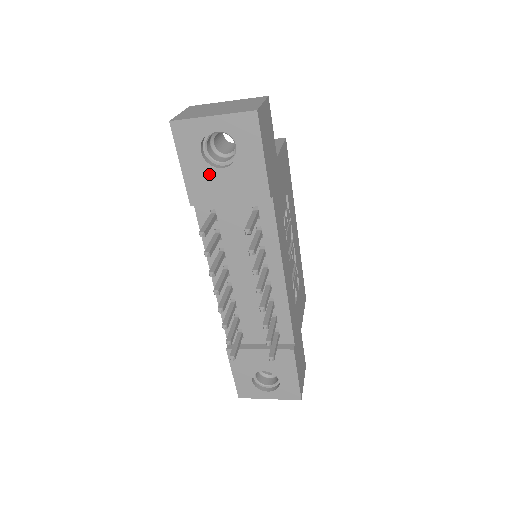
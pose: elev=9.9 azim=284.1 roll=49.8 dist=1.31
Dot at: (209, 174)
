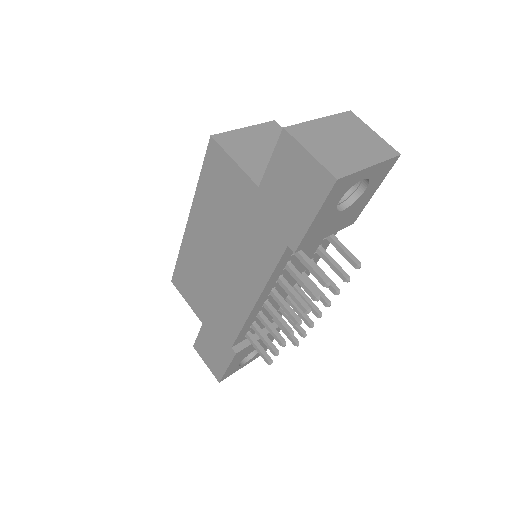
Dot at: (330, 219)
